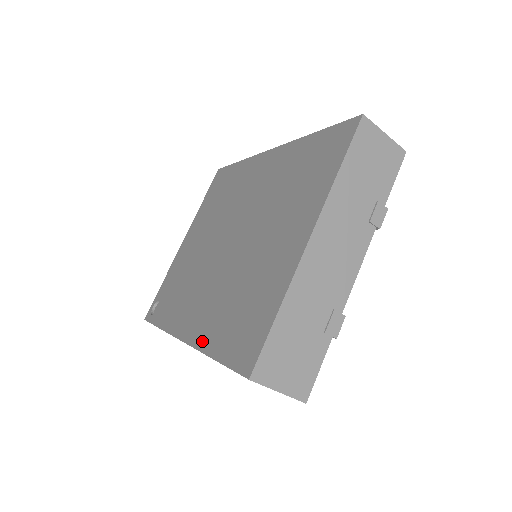
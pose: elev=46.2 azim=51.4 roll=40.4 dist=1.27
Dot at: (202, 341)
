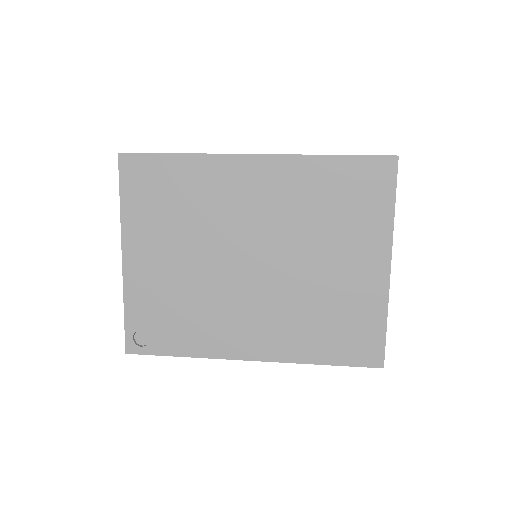
Dot at: (293, 356)
